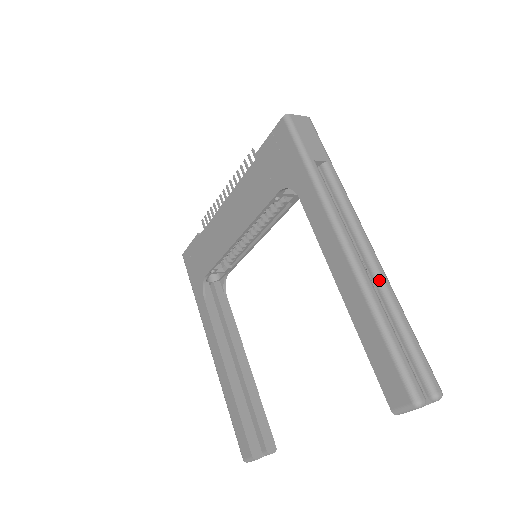
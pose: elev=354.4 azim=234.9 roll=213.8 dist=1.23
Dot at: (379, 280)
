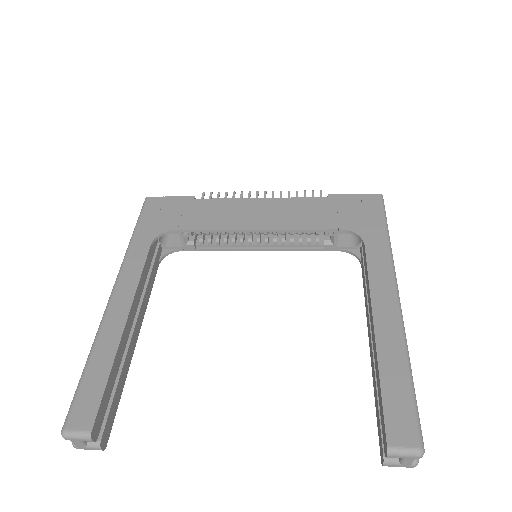
Dot at: occluded
